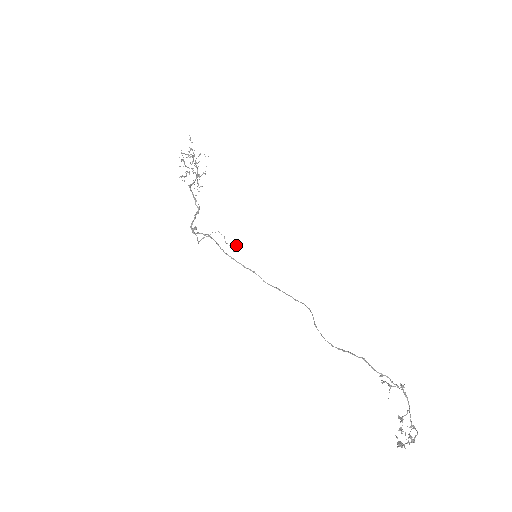
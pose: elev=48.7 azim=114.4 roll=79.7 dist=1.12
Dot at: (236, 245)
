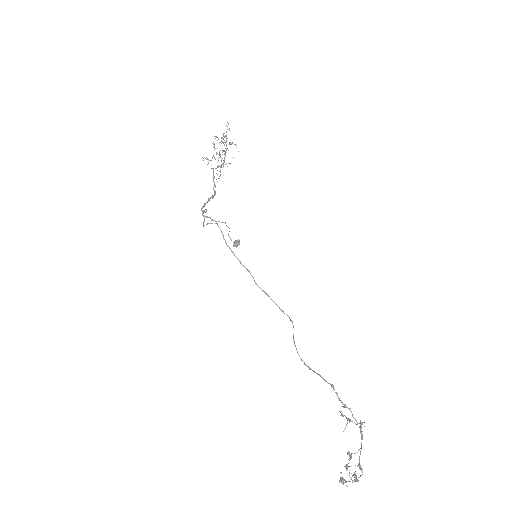
Dot at: (238, 241)
